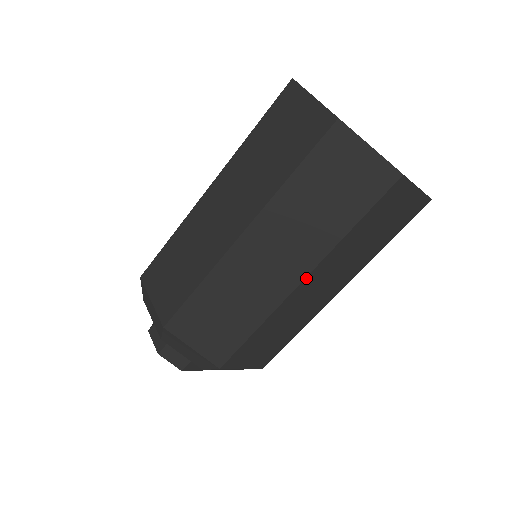
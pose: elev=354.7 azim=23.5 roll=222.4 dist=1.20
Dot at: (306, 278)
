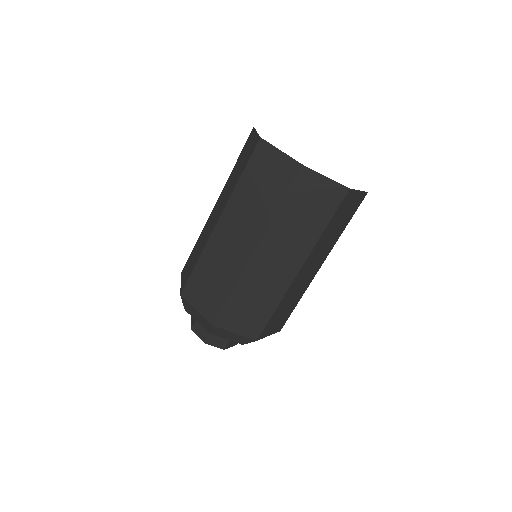
Dot at: (256, 248)
